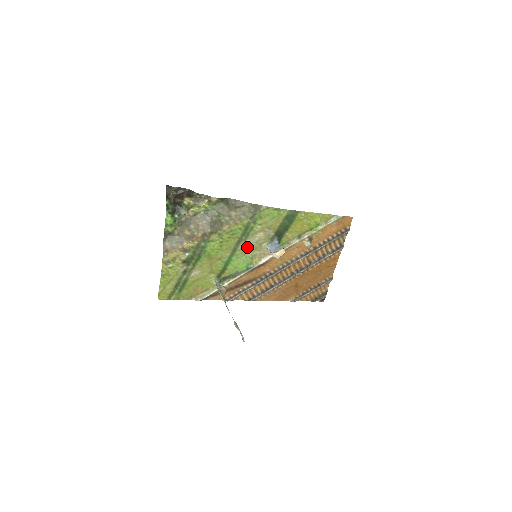
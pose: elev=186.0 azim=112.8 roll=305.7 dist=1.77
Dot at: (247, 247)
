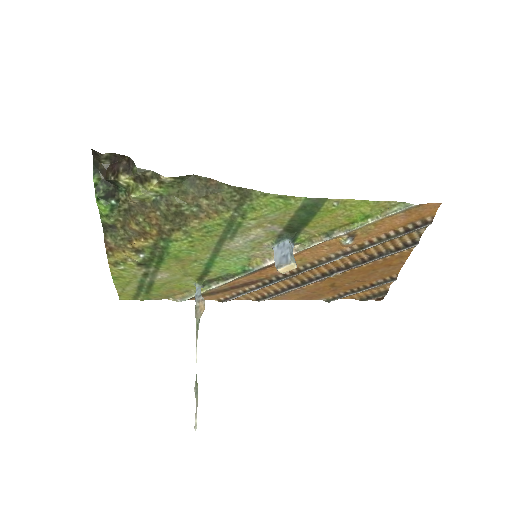
Dot at: (237, 247)
